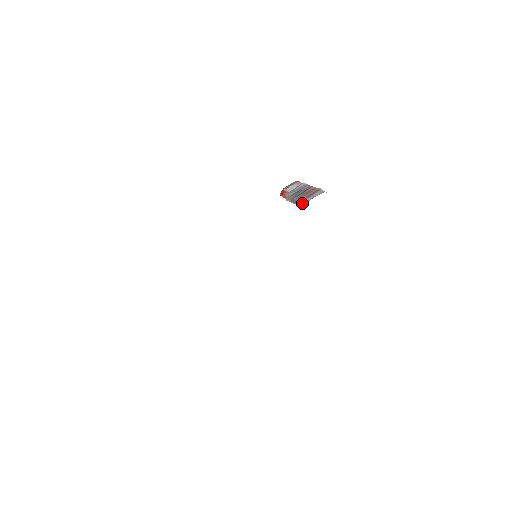
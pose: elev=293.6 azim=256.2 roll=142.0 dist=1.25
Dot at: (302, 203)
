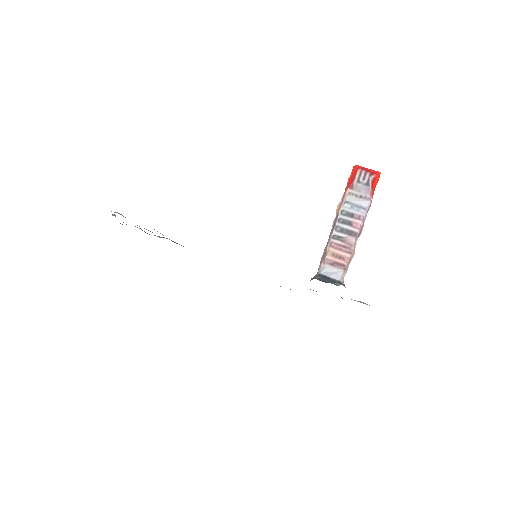
Dot at: (322, 264)
